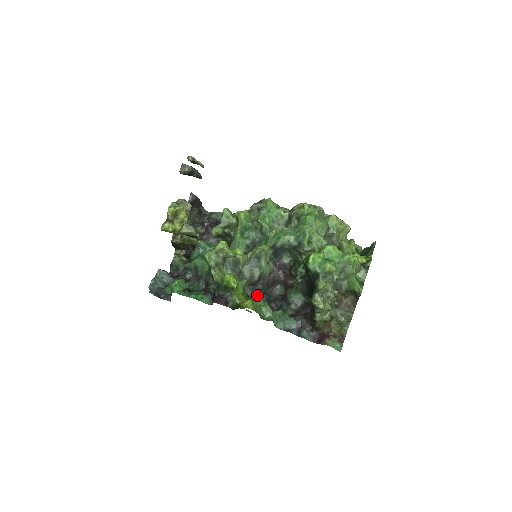
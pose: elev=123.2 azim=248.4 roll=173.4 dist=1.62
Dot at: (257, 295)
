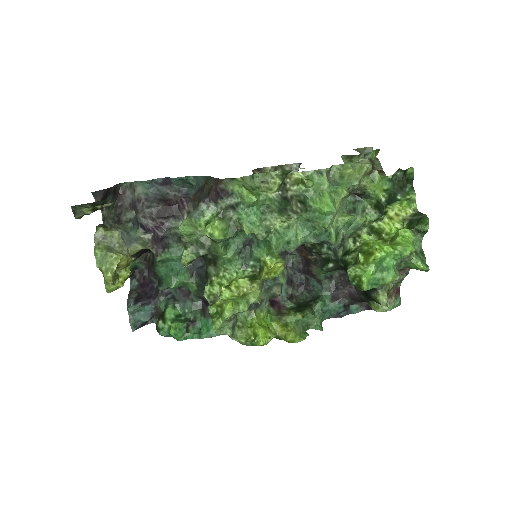
Dot at: occluded
